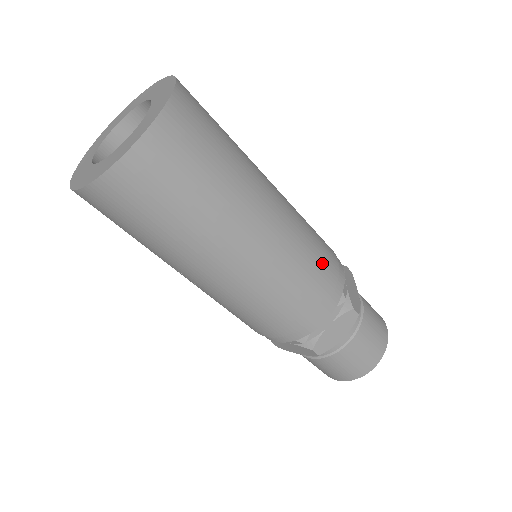
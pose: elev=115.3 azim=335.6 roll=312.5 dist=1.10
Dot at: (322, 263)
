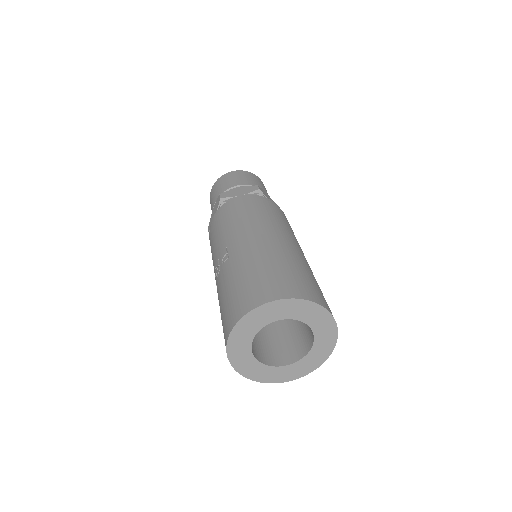
Dot at: occluded
